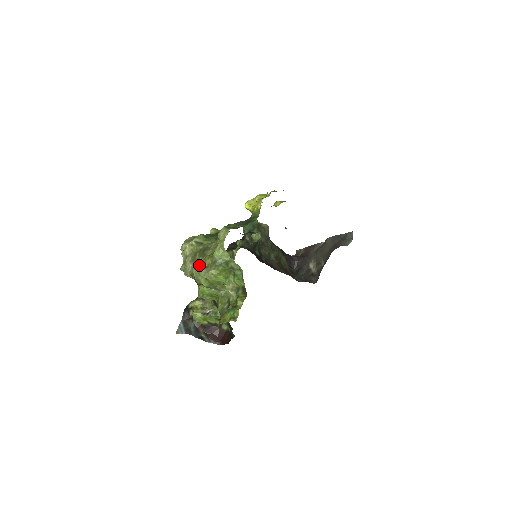
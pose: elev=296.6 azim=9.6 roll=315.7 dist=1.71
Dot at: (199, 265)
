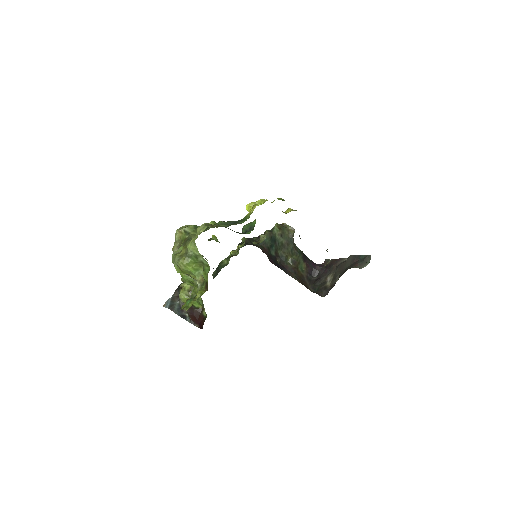
Dot at: (177, 252)
